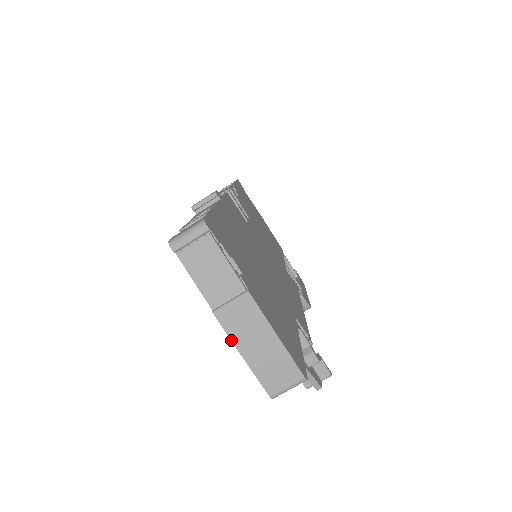
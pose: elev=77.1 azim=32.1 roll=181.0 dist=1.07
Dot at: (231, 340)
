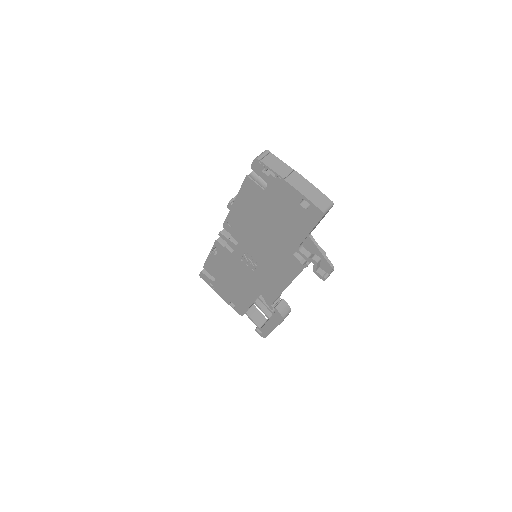
Dot at: (296, 189)
